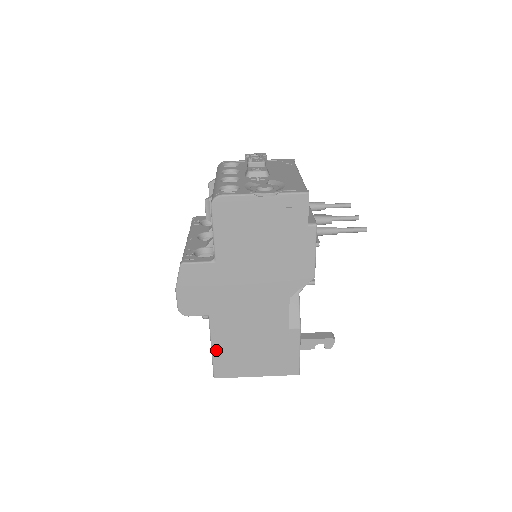
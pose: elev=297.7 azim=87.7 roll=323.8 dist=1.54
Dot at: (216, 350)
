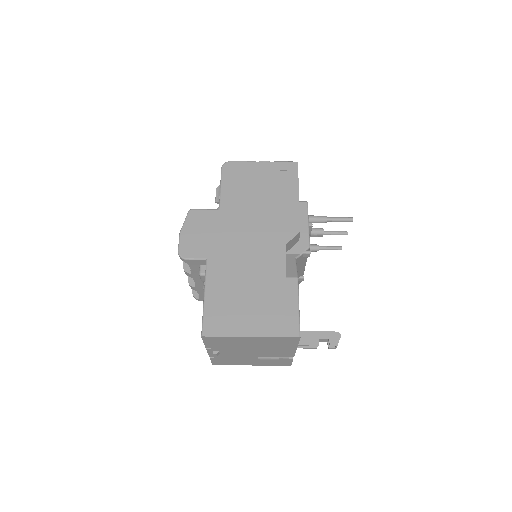
Dot at: (209, 299)
